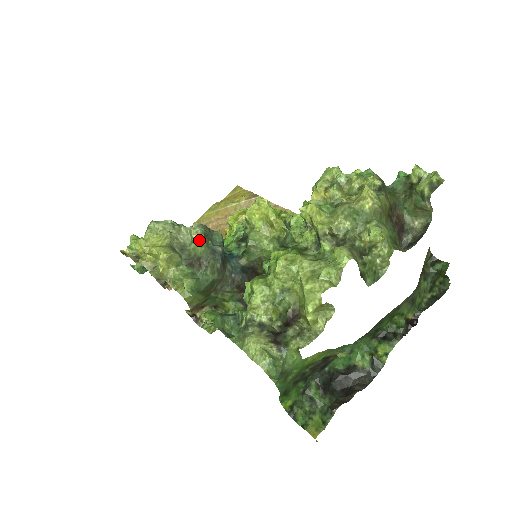
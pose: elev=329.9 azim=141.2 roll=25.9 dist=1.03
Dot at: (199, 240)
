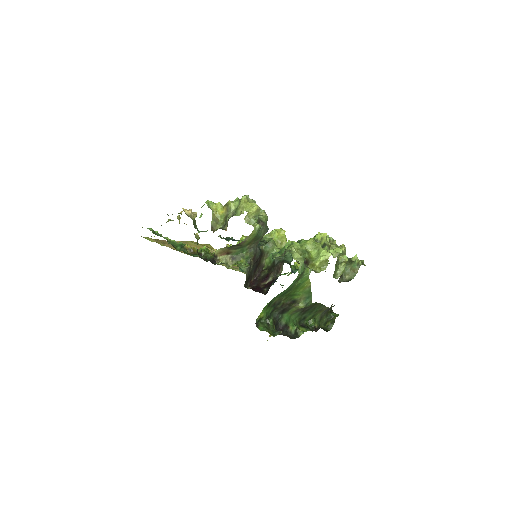
Dot at: (267, 216)
